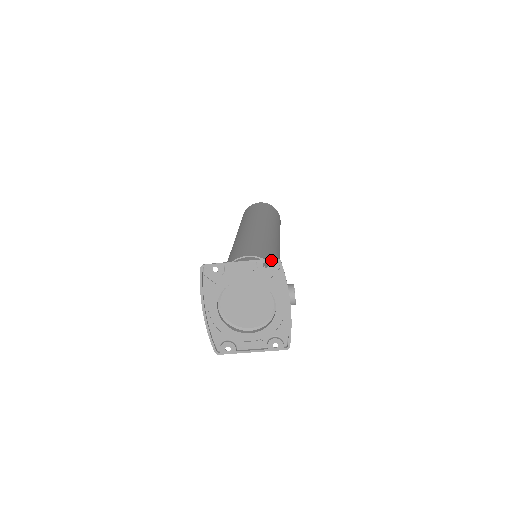
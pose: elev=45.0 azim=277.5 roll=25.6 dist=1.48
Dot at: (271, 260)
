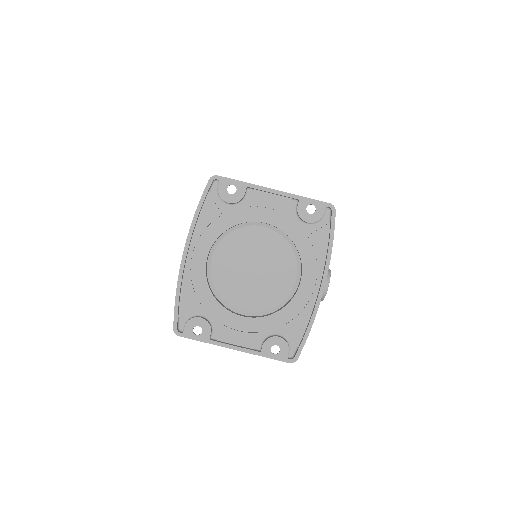
Dot at: (322, 204)
